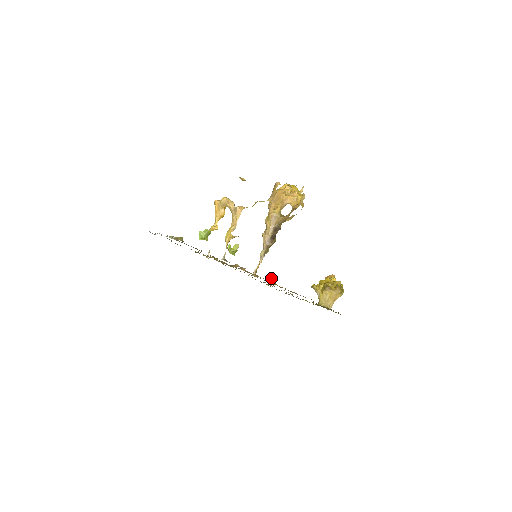
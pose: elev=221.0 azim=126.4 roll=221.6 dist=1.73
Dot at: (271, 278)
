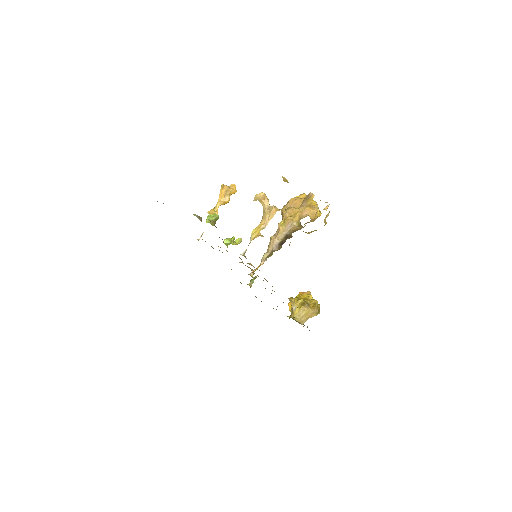
Dot at: (252, 279)
